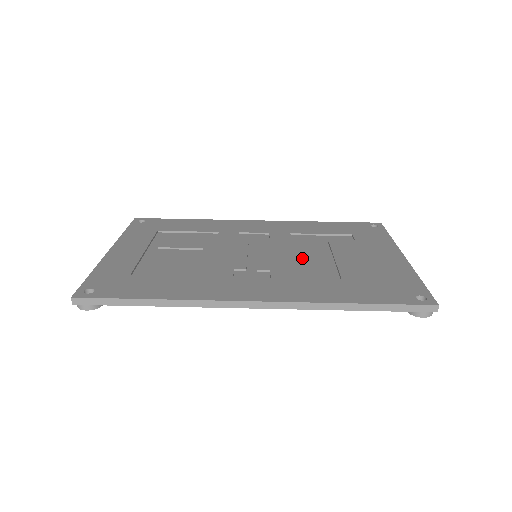
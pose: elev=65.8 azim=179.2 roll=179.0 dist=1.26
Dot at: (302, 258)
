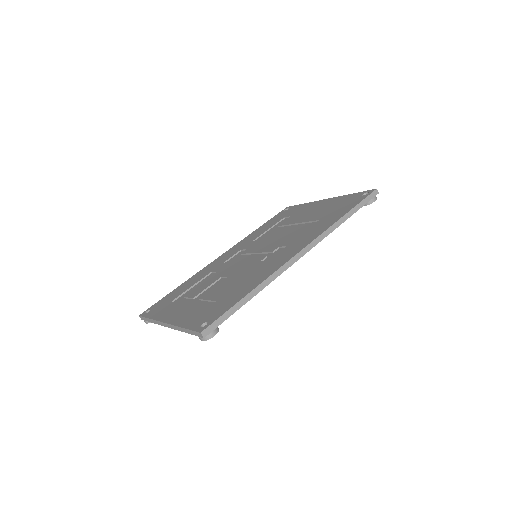
Dot at: (283, 235)
